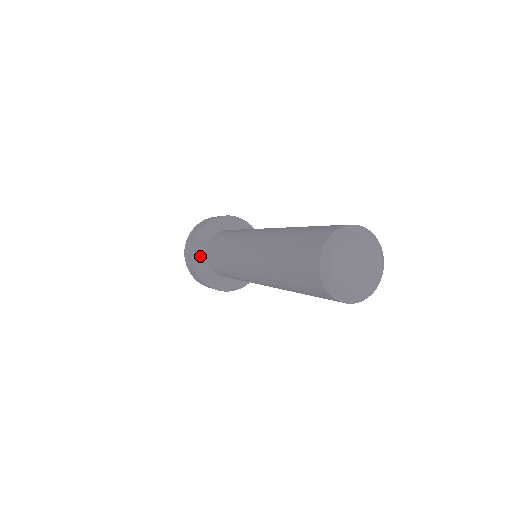
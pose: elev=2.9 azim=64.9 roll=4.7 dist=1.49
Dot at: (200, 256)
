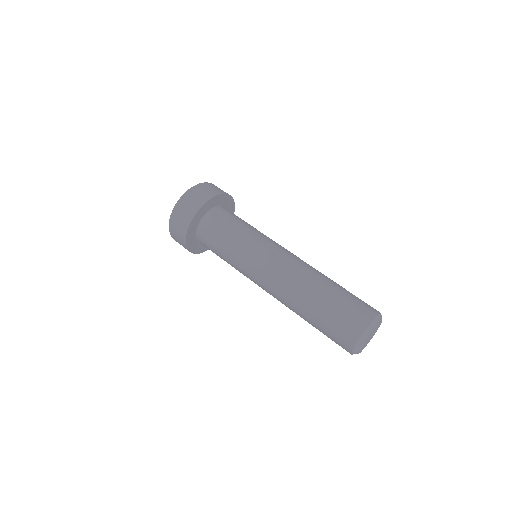
Dot at: (194, 225)
